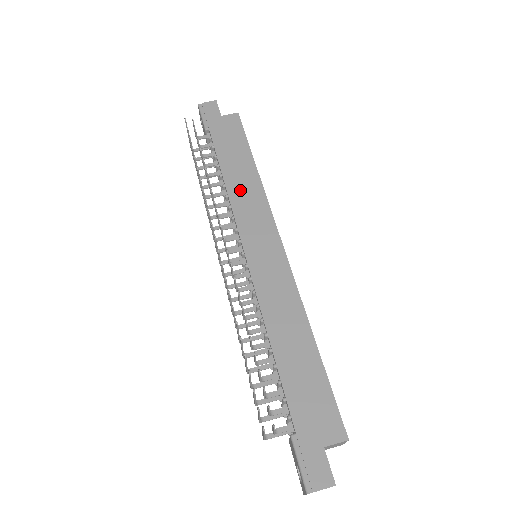
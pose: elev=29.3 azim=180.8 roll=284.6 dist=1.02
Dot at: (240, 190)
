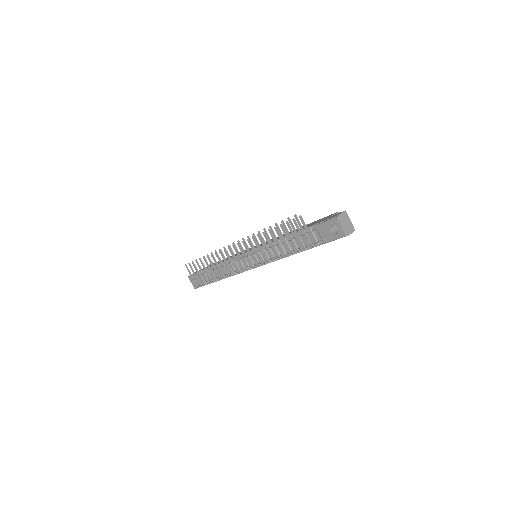
Dot at: occluded
